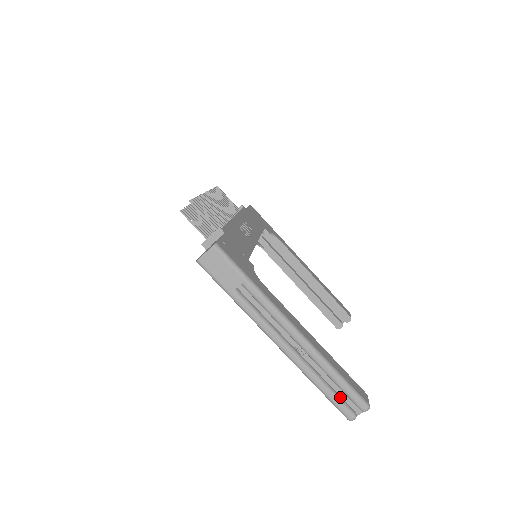
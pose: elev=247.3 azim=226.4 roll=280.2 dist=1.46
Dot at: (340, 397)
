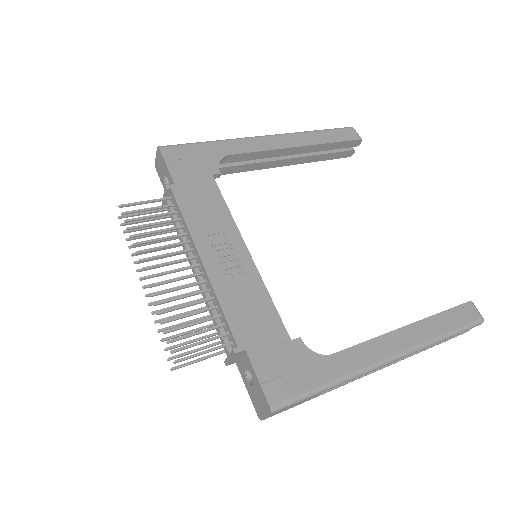
Dot at: occluded
